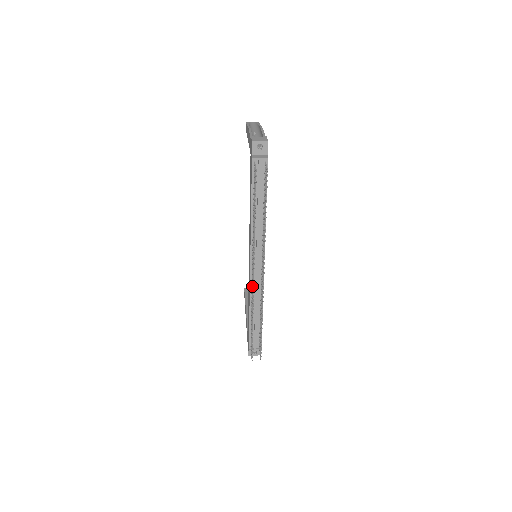
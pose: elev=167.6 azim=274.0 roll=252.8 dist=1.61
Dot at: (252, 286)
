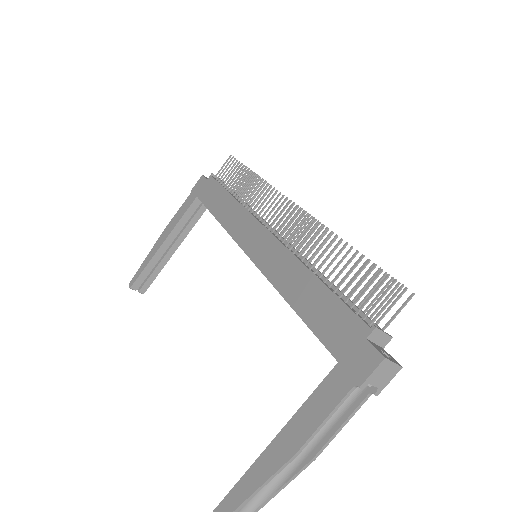
Dot at: occluded
